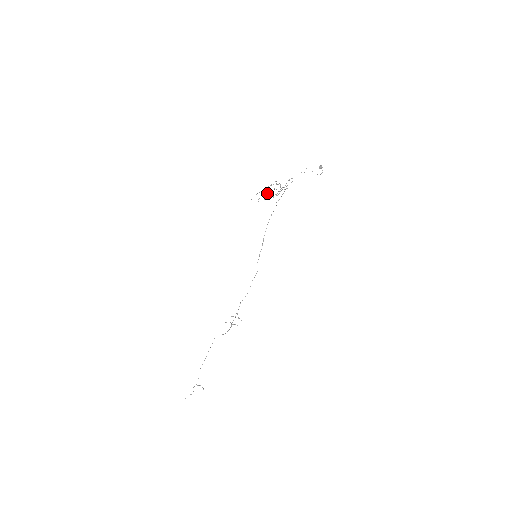
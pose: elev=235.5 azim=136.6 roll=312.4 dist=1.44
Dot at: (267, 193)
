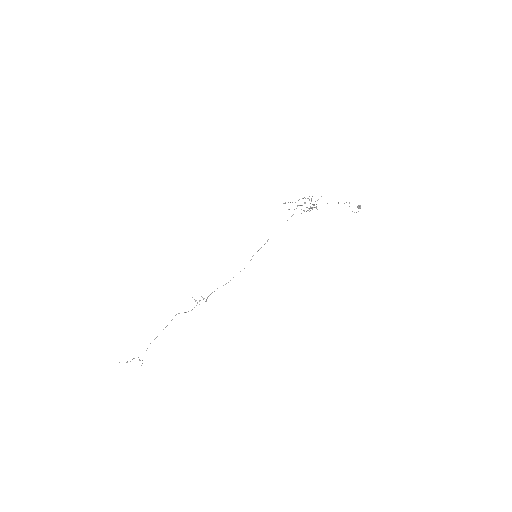
Dot at: (297, 206)
